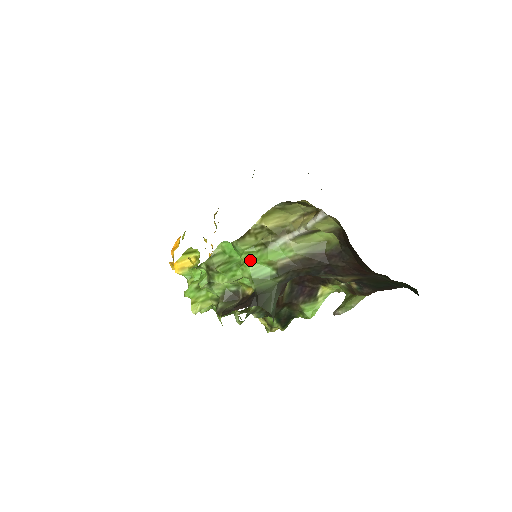
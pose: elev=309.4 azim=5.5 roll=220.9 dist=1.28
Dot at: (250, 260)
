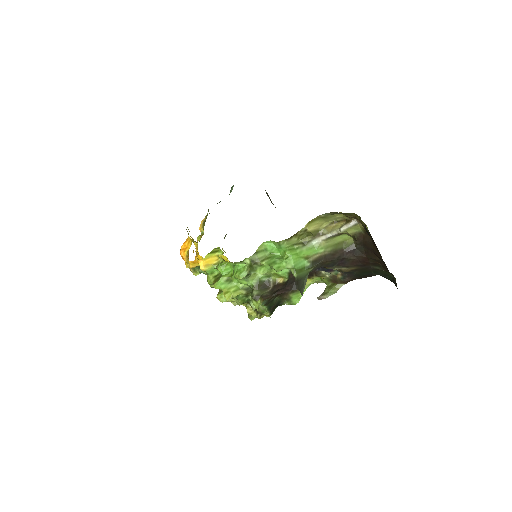
Dot at: (293, 255)
